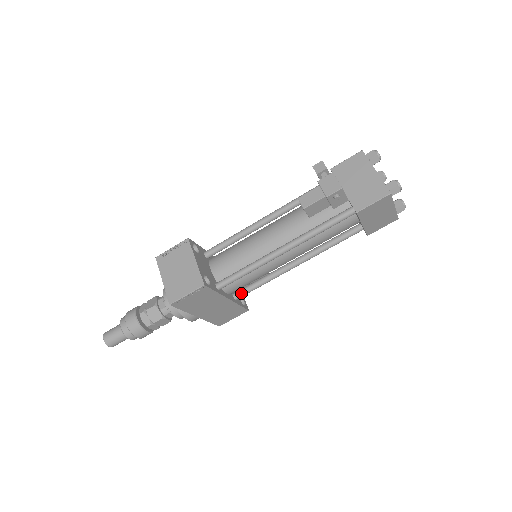
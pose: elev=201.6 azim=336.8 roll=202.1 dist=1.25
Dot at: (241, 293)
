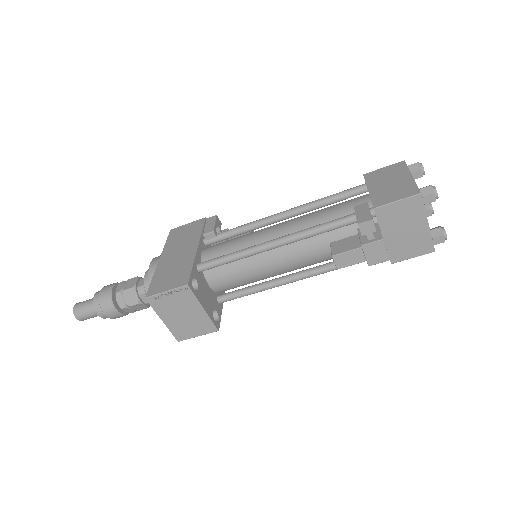
Dot at: occluded
